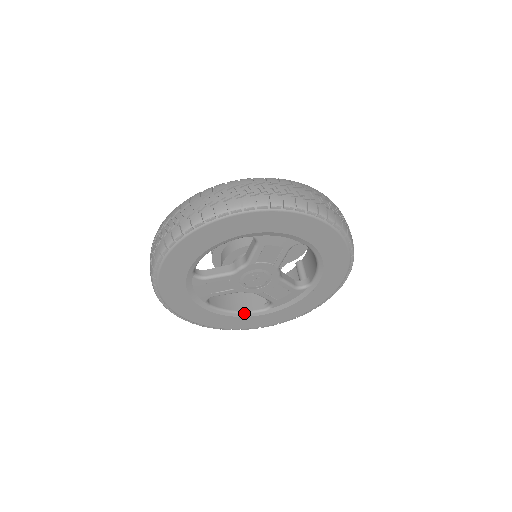
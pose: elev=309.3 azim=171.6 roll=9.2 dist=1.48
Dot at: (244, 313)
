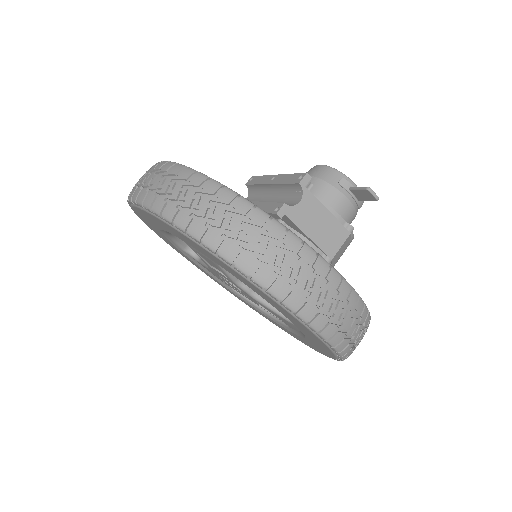
Dot at: (272, 317)
